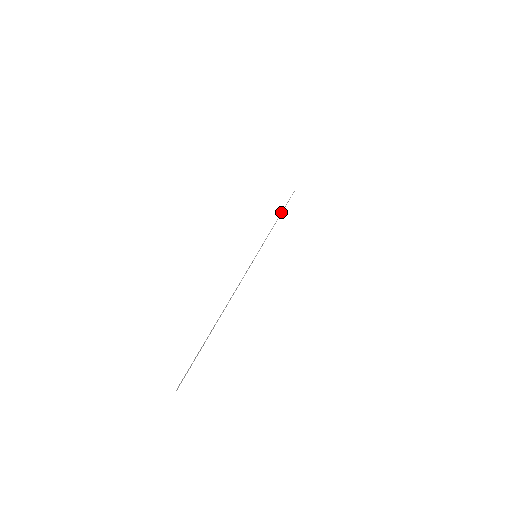
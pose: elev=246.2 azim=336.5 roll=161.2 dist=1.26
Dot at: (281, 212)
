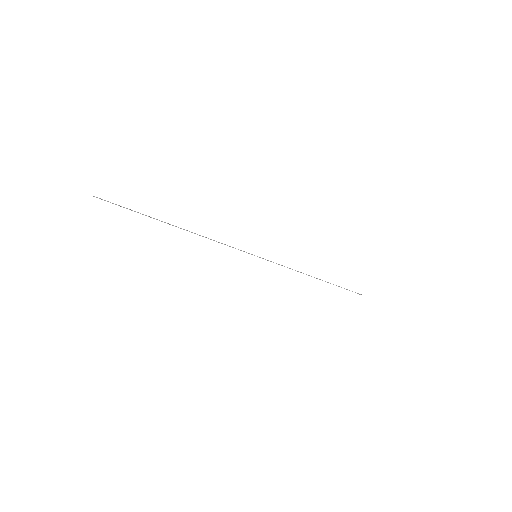
Dot at: occluded
